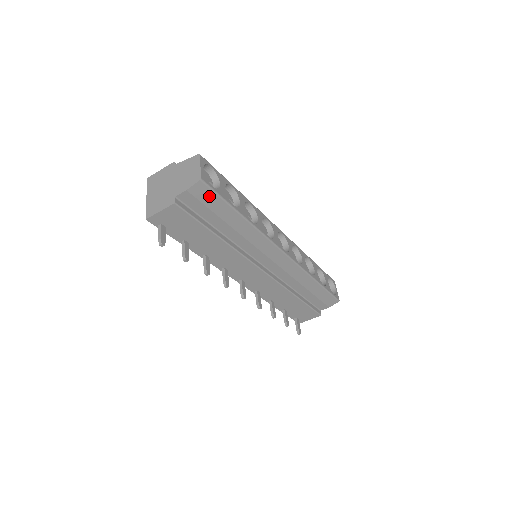
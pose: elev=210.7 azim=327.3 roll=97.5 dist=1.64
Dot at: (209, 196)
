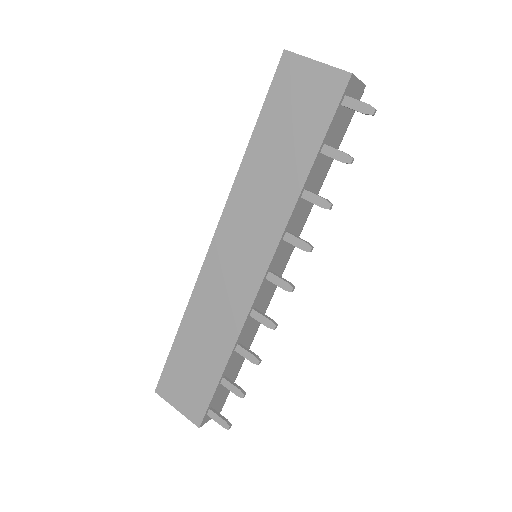
Dot at: occluded
